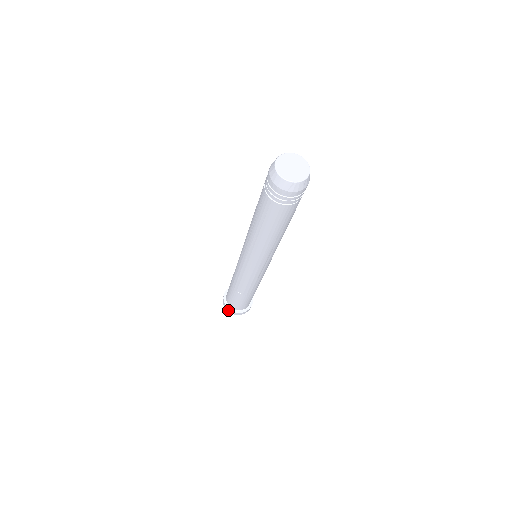
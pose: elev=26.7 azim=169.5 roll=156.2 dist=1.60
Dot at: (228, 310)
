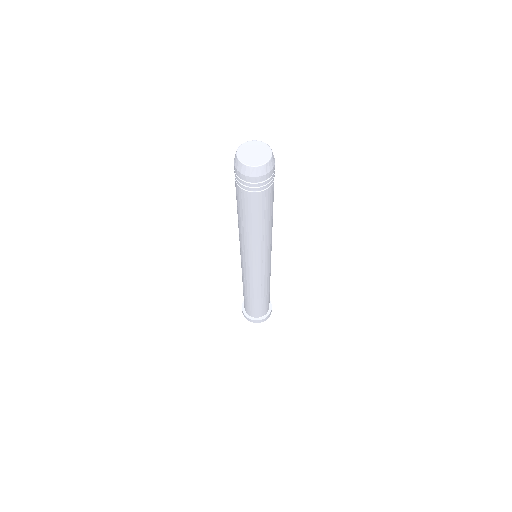
Dot at: (247, 318)
